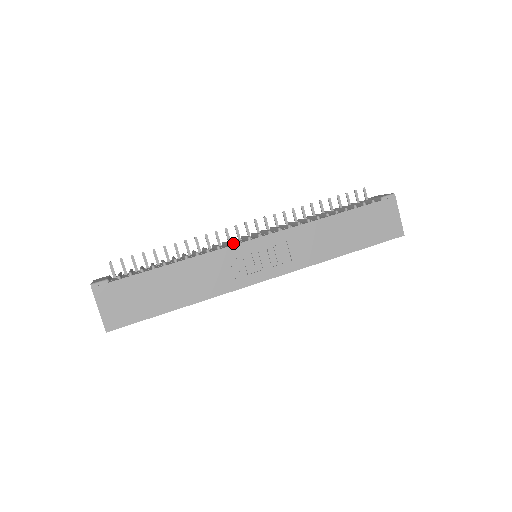
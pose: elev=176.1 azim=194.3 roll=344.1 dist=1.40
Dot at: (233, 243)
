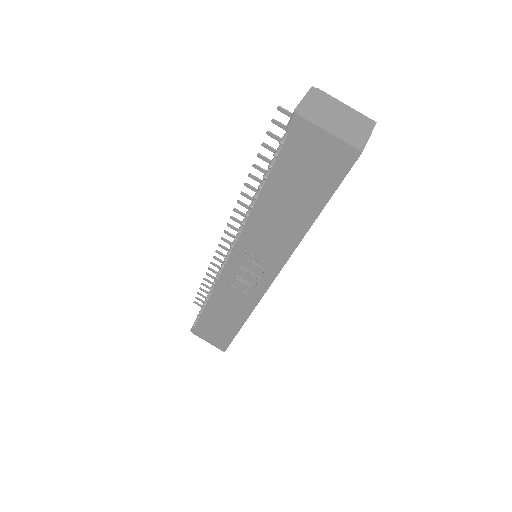
Dot at: occluded
